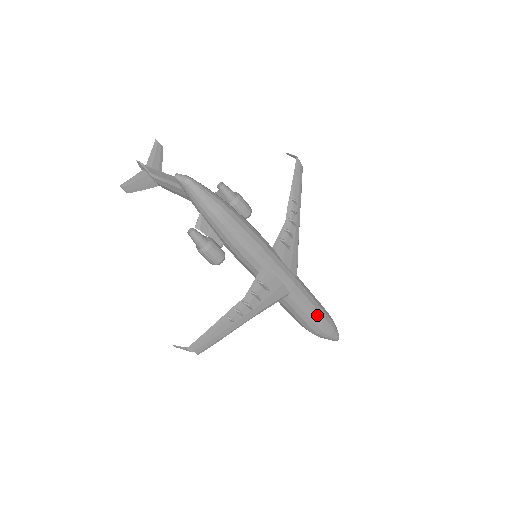
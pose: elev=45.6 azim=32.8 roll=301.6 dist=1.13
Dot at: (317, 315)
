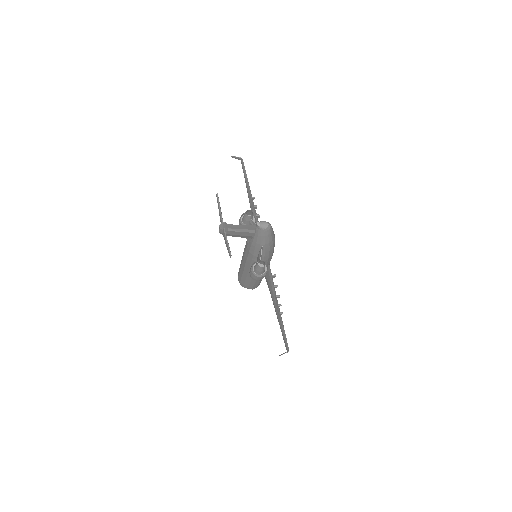
Dot at: occluded
